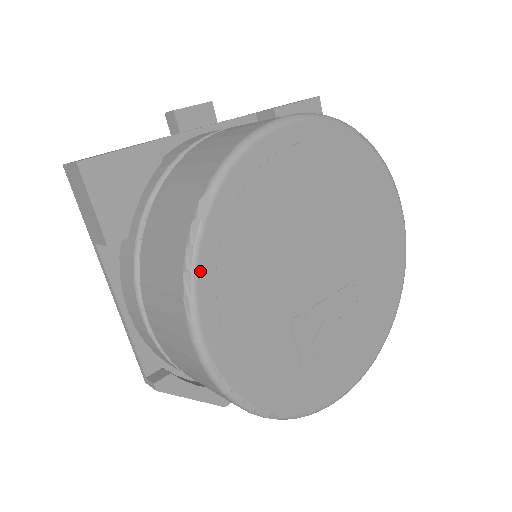
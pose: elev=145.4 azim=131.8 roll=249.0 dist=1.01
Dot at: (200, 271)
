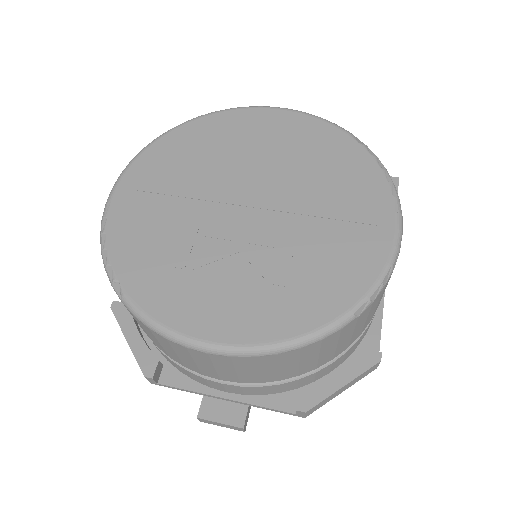
Dot at: (147, 151)
